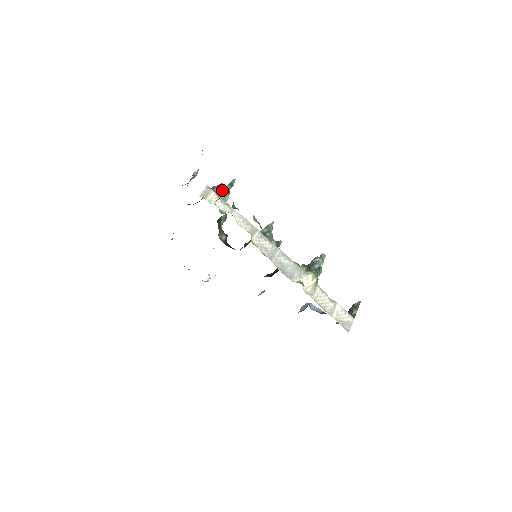
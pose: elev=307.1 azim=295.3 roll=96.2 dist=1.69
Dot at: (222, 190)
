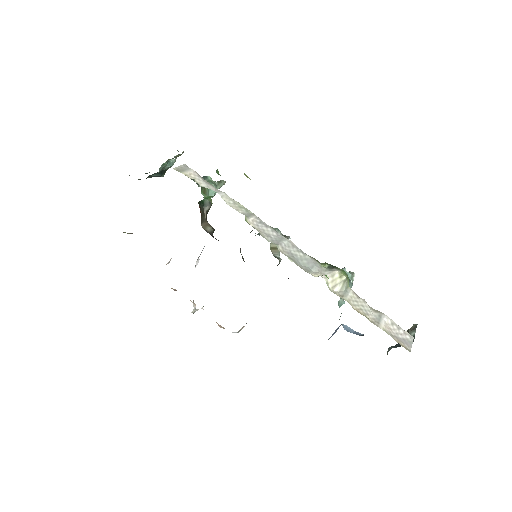
Dot at: occluded
